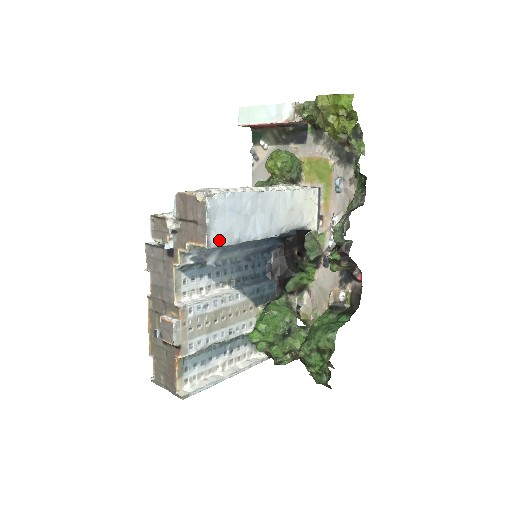
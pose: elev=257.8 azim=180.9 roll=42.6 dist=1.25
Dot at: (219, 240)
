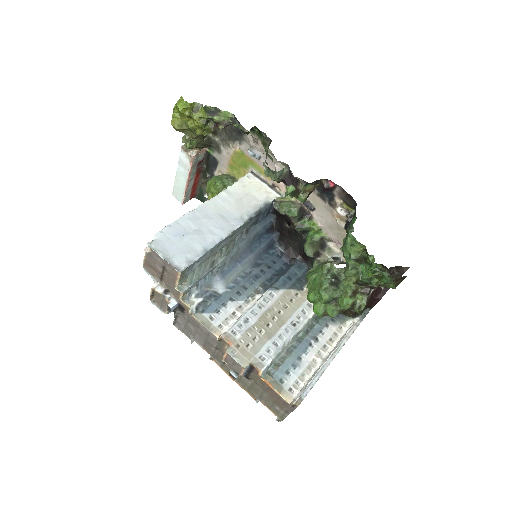
Dot at: (184, 260)
